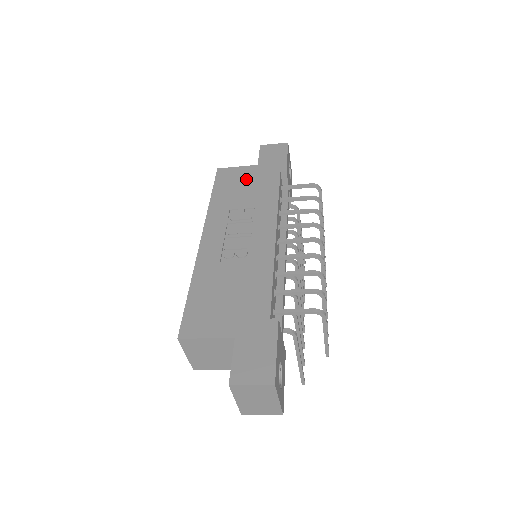
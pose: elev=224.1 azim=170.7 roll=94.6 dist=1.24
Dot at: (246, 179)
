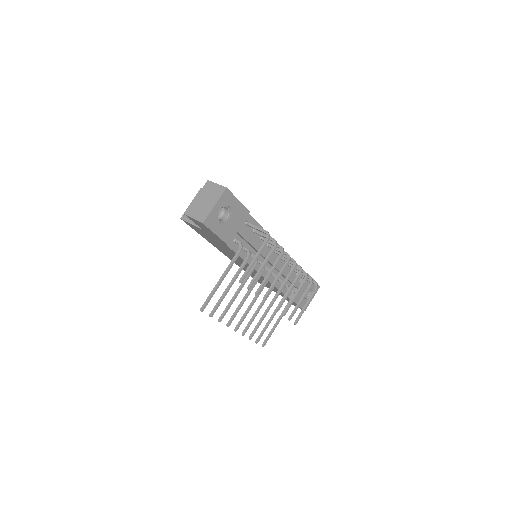
Dot at: occluded
